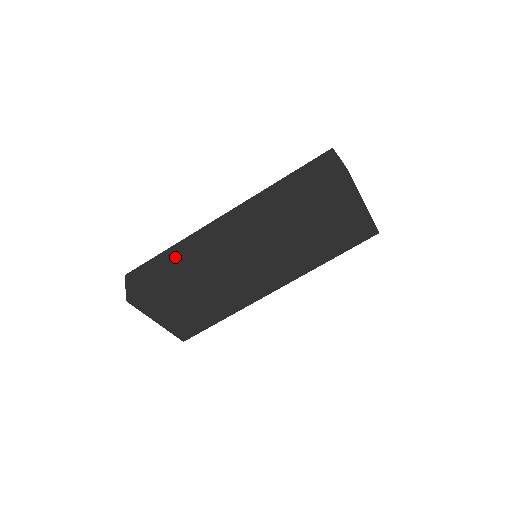
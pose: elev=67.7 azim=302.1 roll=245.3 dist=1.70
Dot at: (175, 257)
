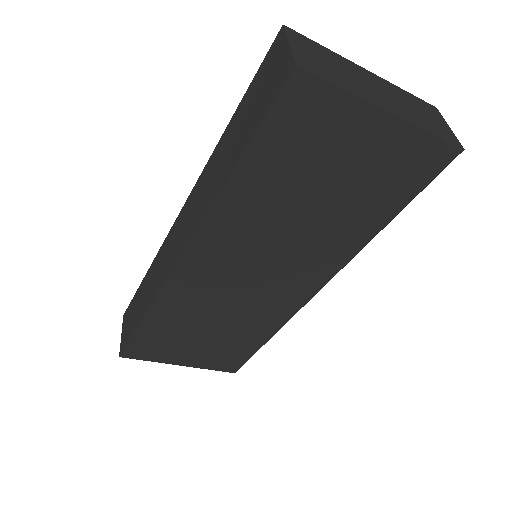
Dot at: (147, 290)
